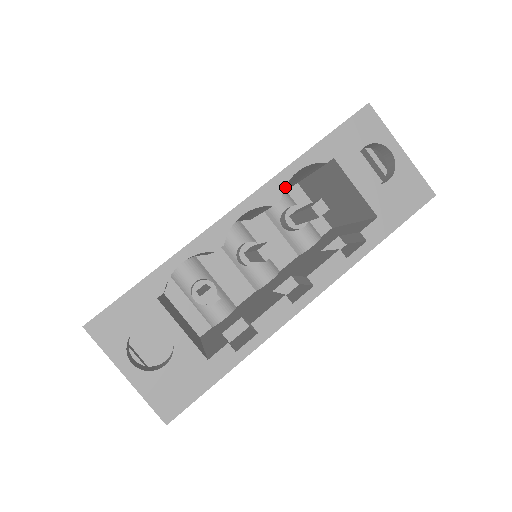
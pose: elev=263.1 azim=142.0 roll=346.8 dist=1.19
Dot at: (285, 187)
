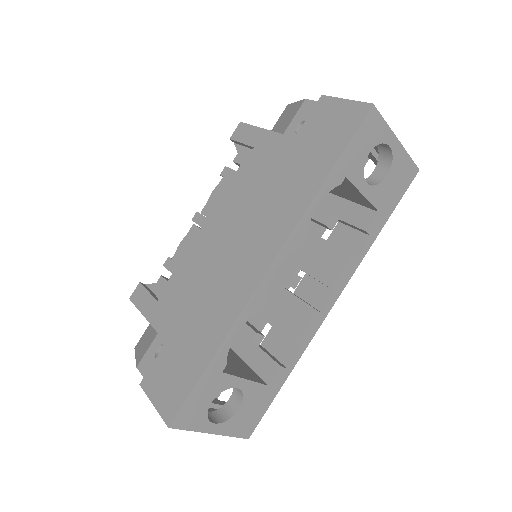
Dot at: occluded
